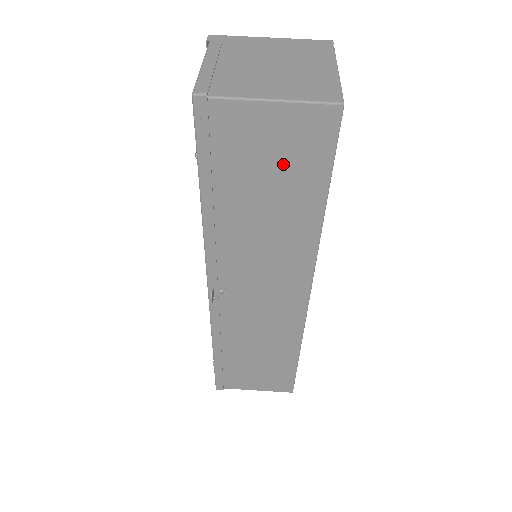
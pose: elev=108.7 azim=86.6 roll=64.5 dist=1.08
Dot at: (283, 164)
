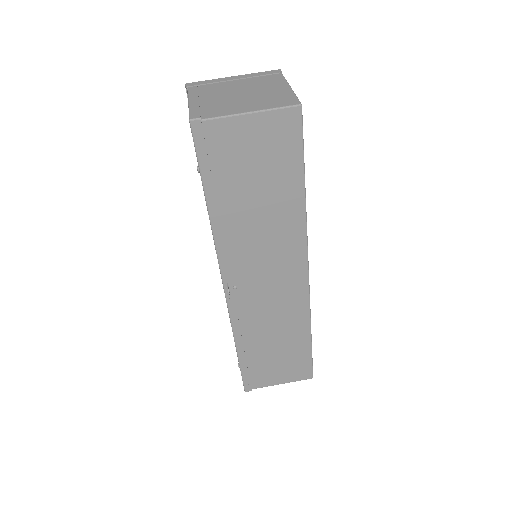
Dot at: (266, 161)
